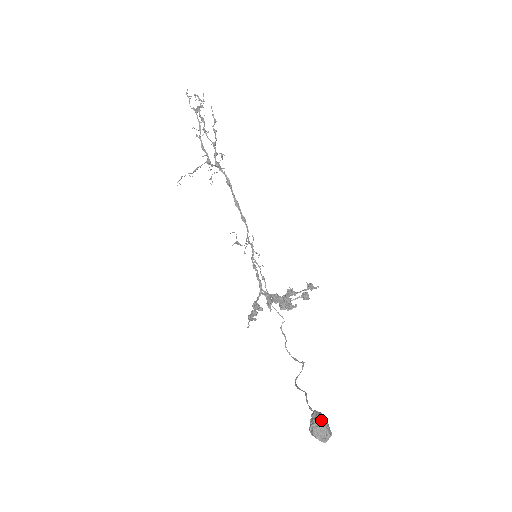
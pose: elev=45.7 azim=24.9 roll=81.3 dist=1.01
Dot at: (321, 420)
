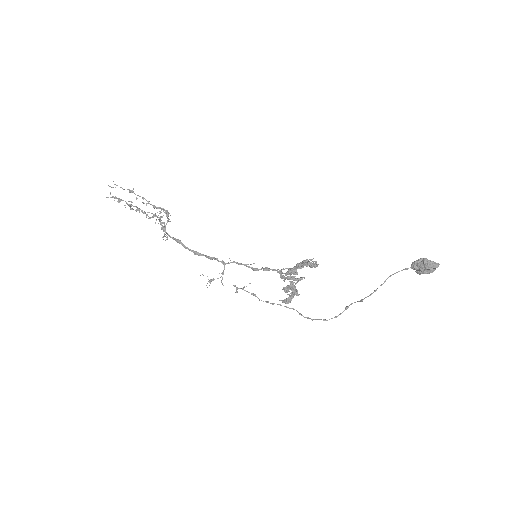
Dot at: (423, 259)
